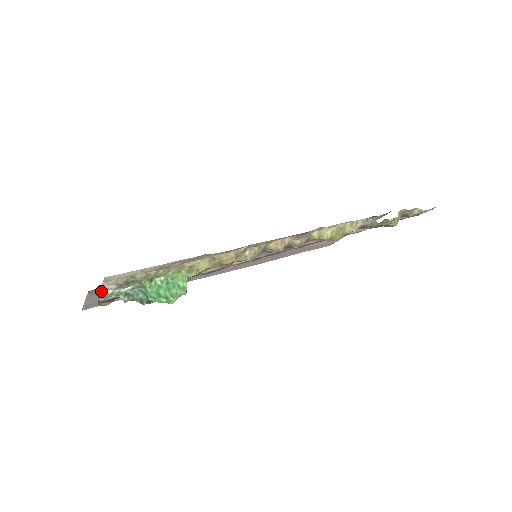
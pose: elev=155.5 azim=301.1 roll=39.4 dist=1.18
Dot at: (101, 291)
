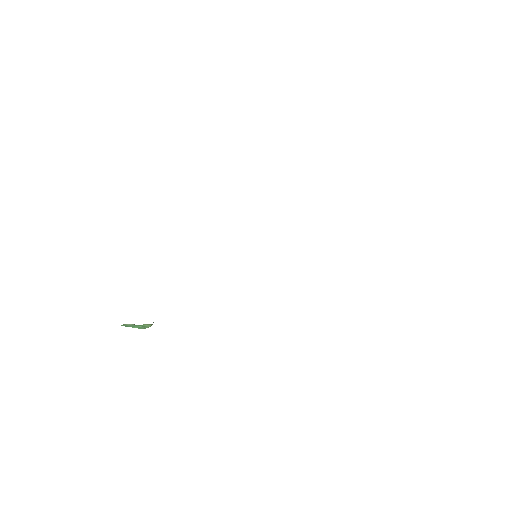
Dot at: occluded
